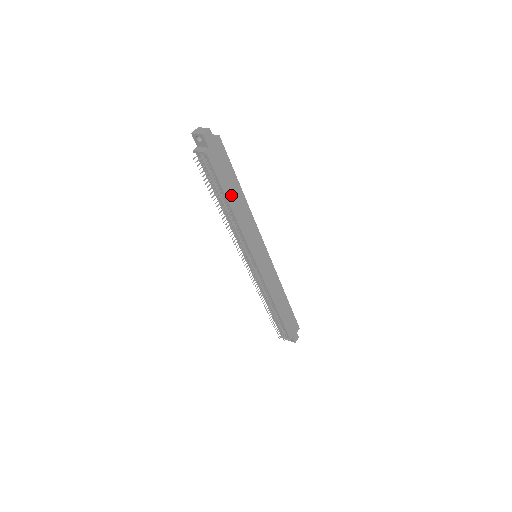
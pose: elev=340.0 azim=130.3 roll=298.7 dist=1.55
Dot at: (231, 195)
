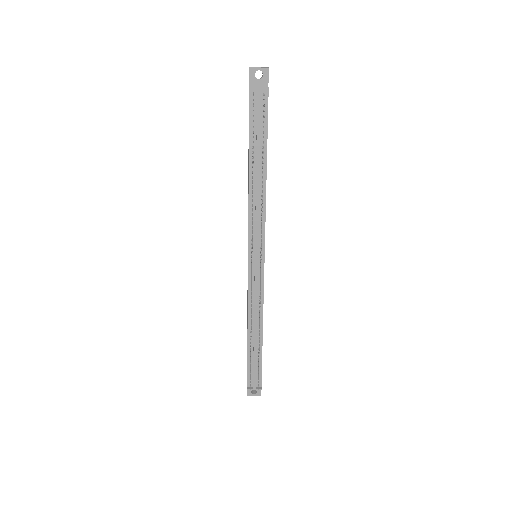
Dot at: occluded
